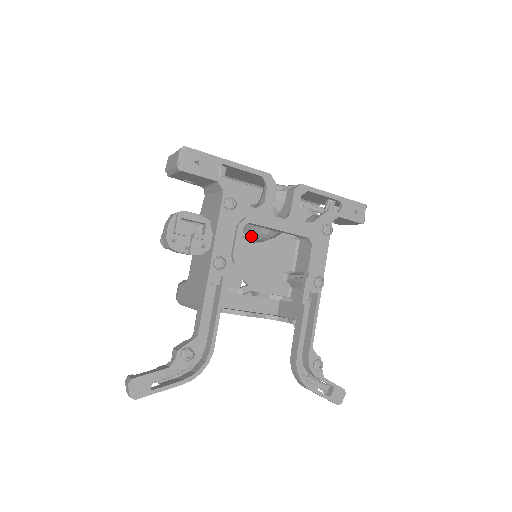
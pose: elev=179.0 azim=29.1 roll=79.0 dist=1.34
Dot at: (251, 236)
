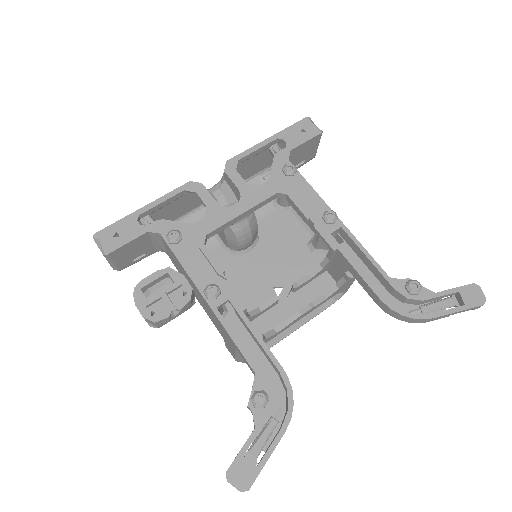
Dot at: (236, 245)
